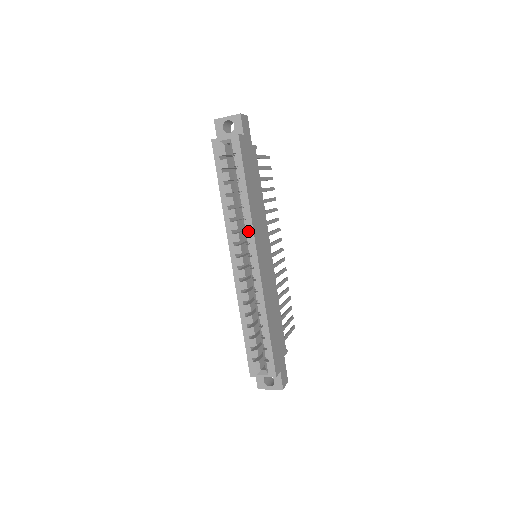
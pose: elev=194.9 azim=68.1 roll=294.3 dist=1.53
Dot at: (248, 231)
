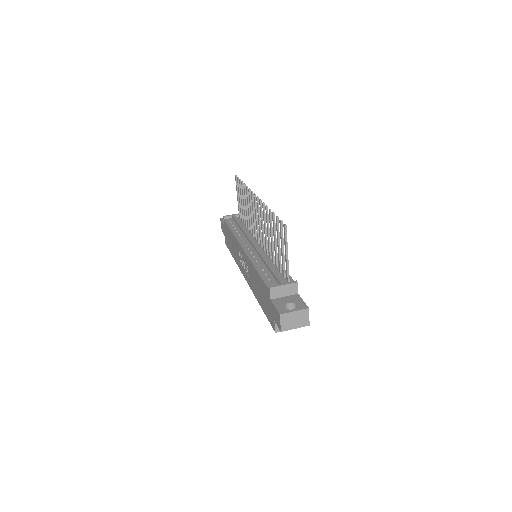
Dot at: occluded
